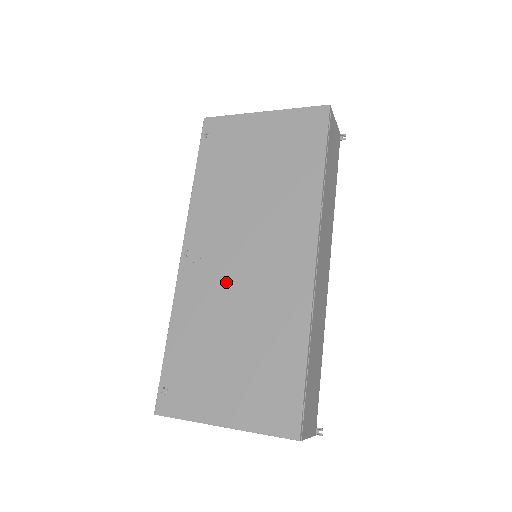
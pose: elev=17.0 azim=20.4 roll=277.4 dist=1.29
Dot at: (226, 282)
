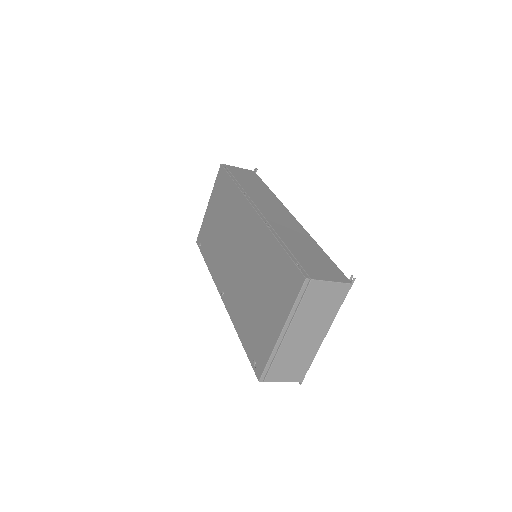
Dot at: (239, 277)
